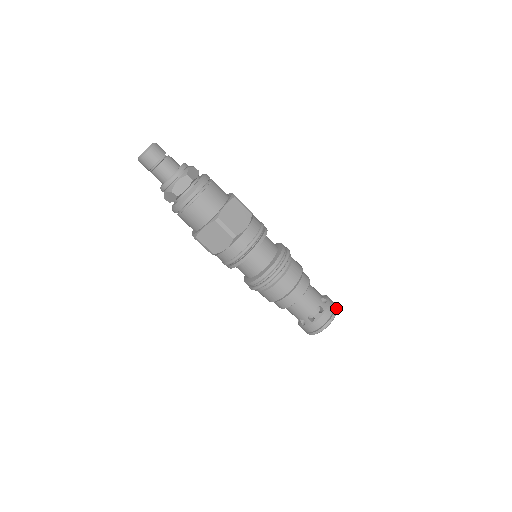
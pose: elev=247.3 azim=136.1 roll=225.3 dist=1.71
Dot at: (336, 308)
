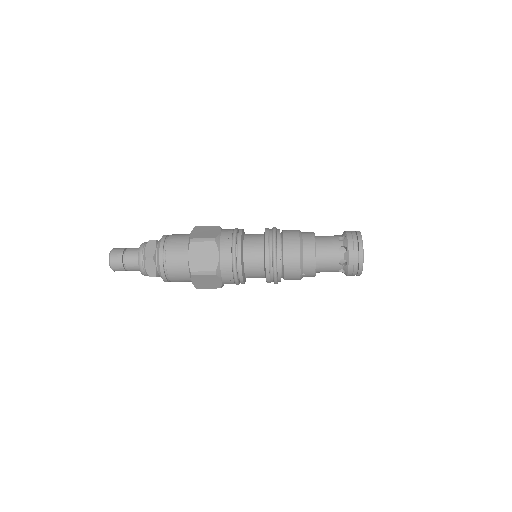
Dot at: (361, 264)
